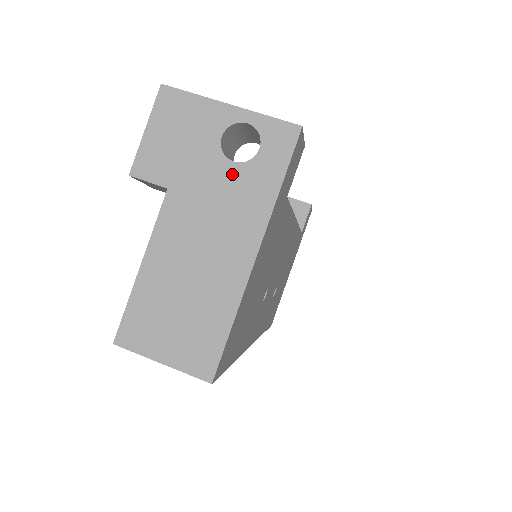
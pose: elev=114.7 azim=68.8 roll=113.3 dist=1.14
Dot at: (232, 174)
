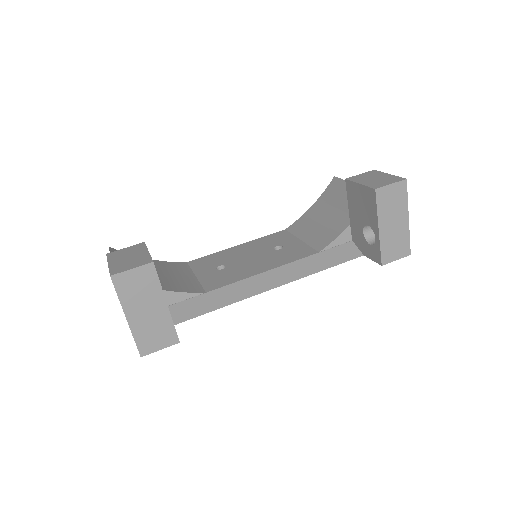
Dot at: occluded
